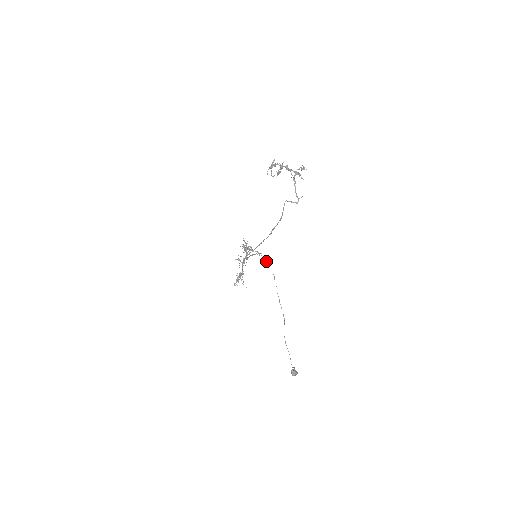
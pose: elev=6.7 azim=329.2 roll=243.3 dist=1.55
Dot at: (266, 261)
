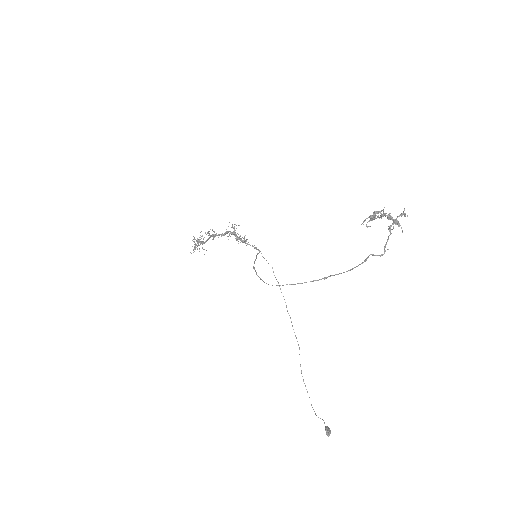
Dot at: occluded
